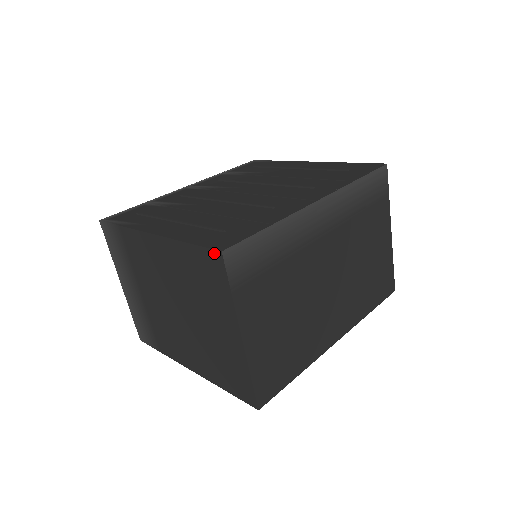
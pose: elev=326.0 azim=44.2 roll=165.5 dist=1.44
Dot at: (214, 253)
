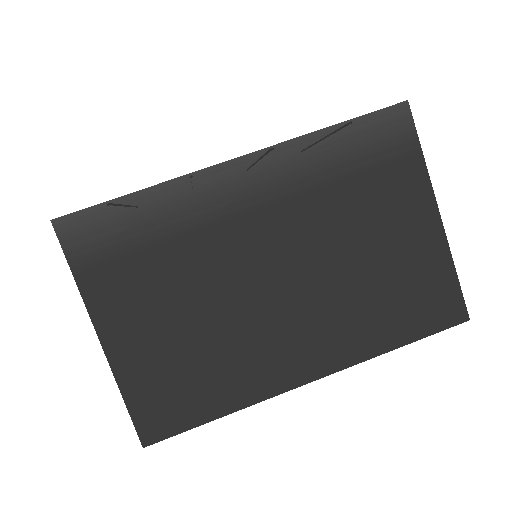
Dot at: occluded
